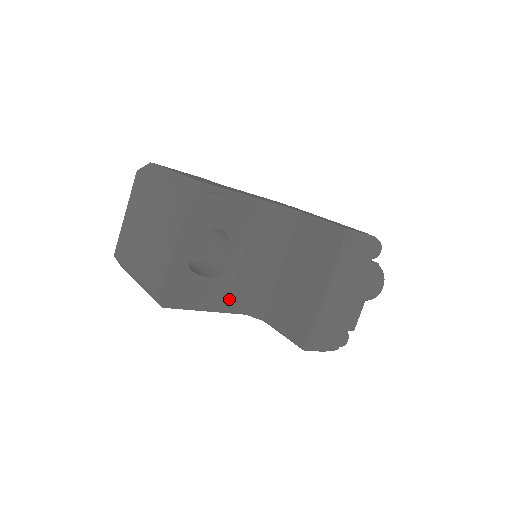
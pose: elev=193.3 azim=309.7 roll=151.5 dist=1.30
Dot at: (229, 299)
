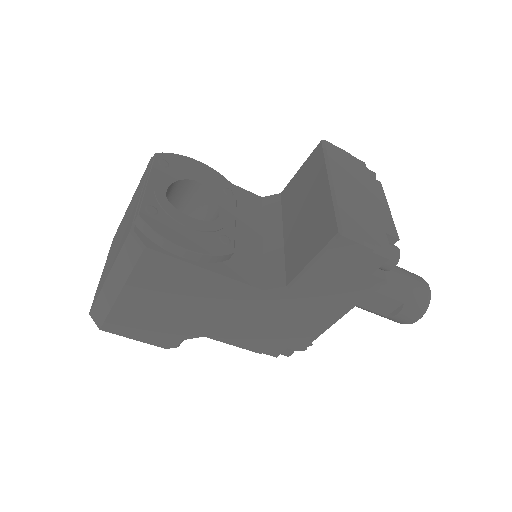
Dot at: (230, 252)
